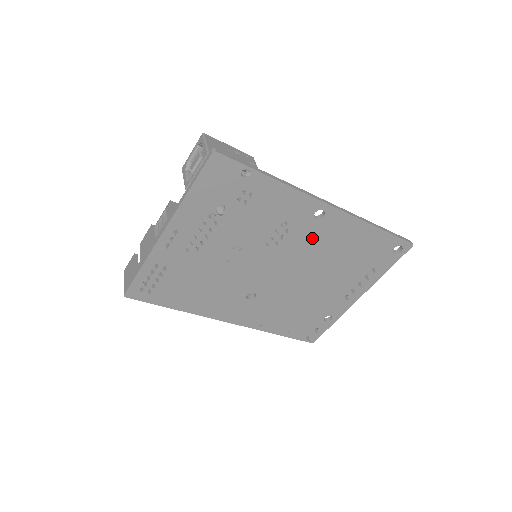
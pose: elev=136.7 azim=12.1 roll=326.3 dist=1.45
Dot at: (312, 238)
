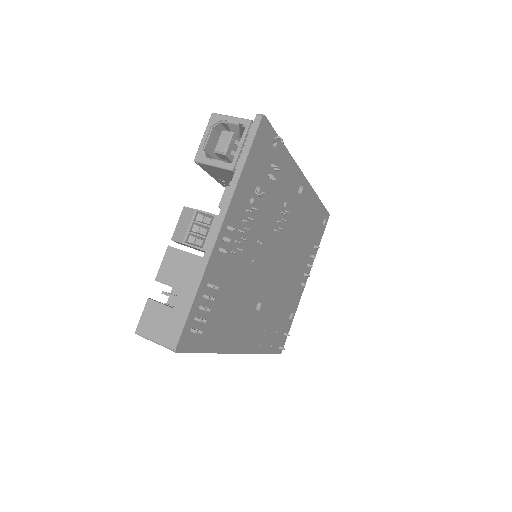
Dot at: (295, 218)
